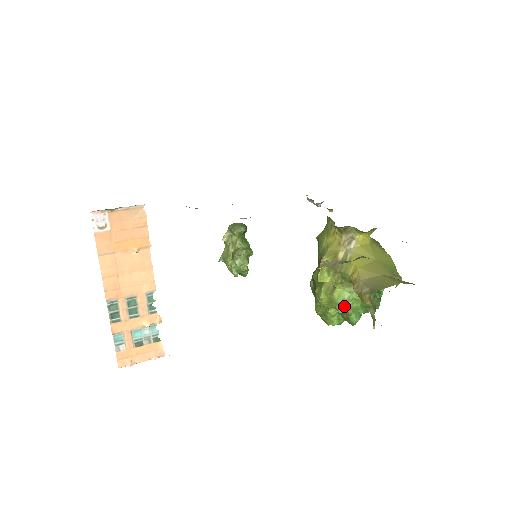
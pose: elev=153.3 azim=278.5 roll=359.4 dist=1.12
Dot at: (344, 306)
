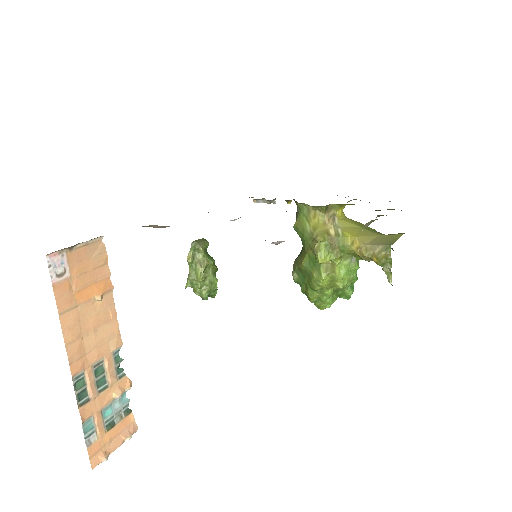
Dot at: (345, 280)
